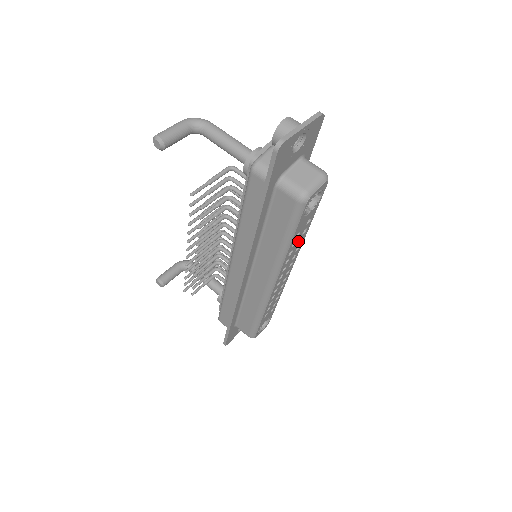
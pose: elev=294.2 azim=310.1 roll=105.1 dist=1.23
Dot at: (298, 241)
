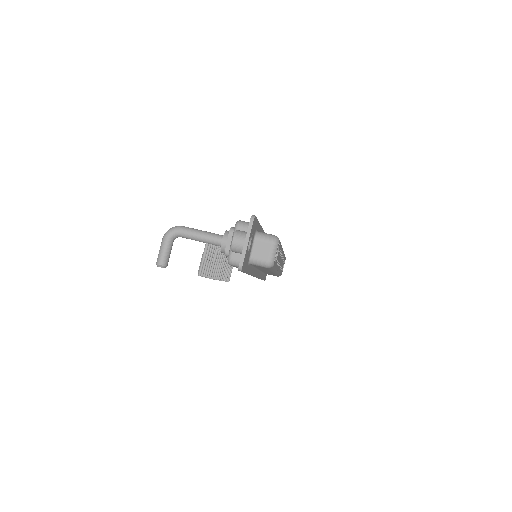
Dot at: (279, 257)
